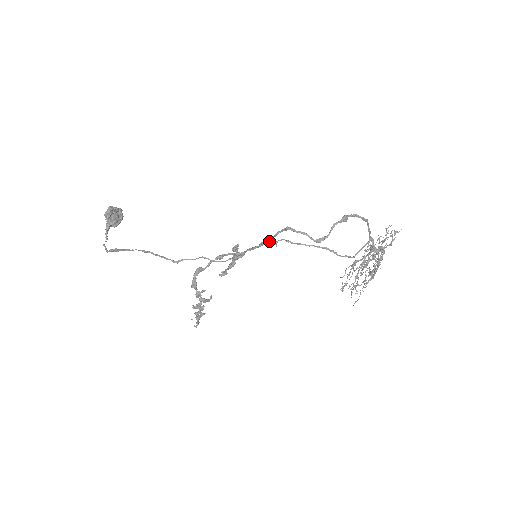
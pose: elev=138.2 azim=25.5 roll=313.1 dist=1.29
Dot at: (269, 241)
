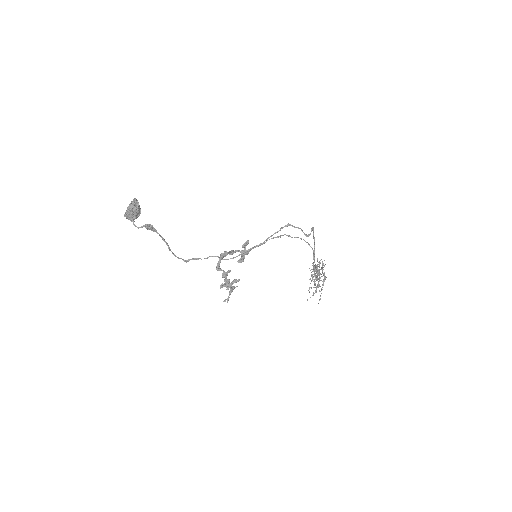
Dot at: (273, 237)
